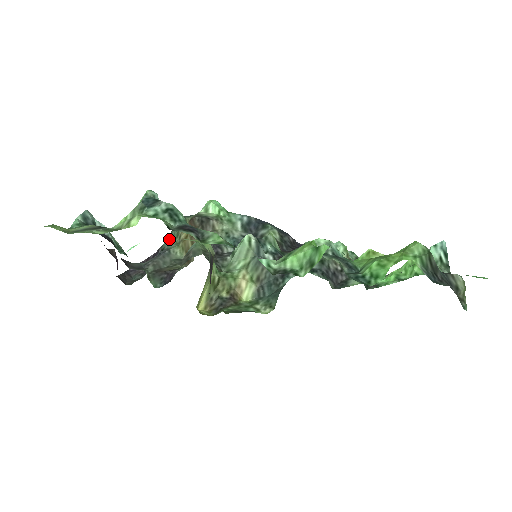
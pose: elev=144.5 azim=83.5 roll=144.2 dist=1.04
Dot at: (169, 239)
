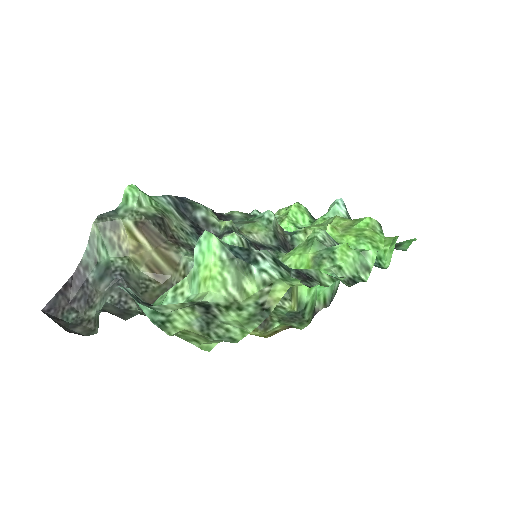
Dot at: (90, 251)
